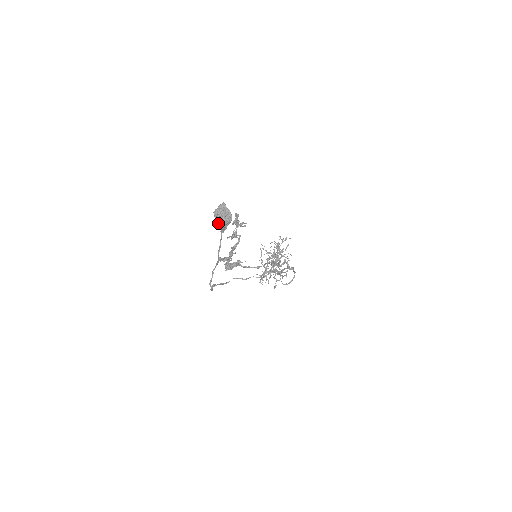
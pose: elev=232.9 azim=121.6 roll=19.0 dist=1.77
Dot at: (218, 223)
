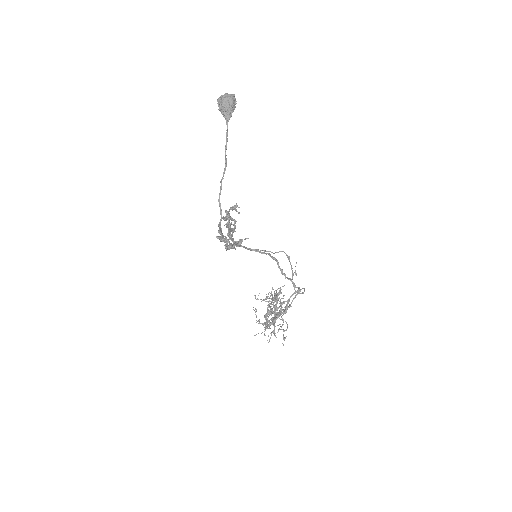
Dot at: (223, 103)
